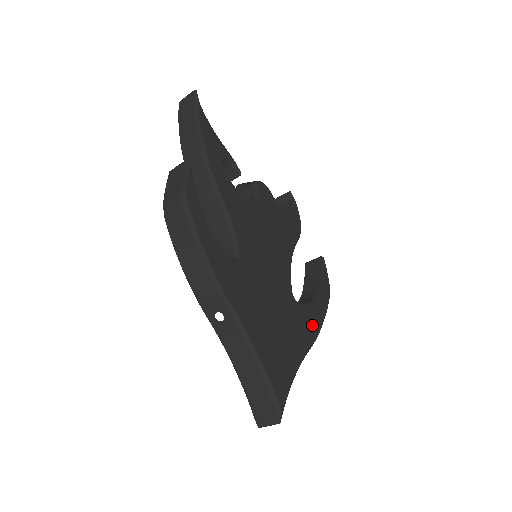
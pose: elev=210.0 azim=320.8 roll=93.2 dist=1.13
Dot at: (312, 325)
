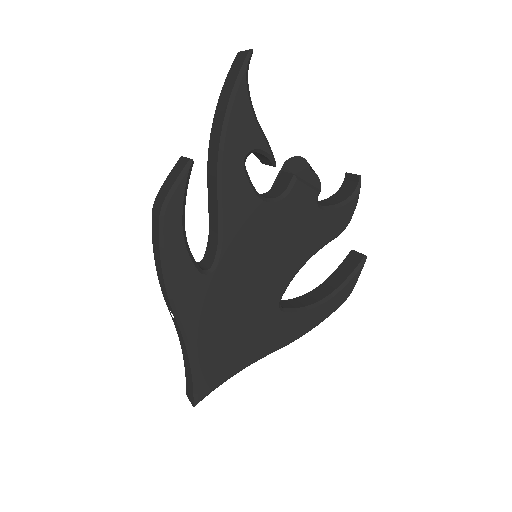
Dot at: (291, 332)
